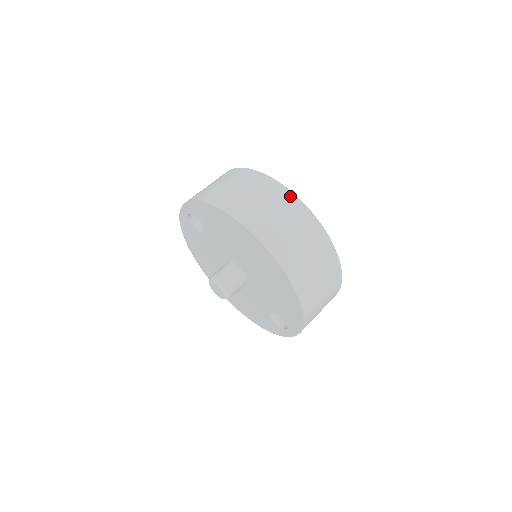
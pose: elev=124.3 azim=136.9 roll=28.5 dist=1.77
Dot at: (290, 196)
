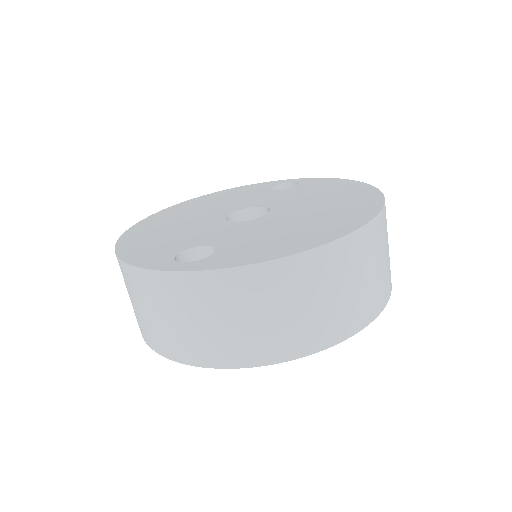
Dot at: (367, 232)
